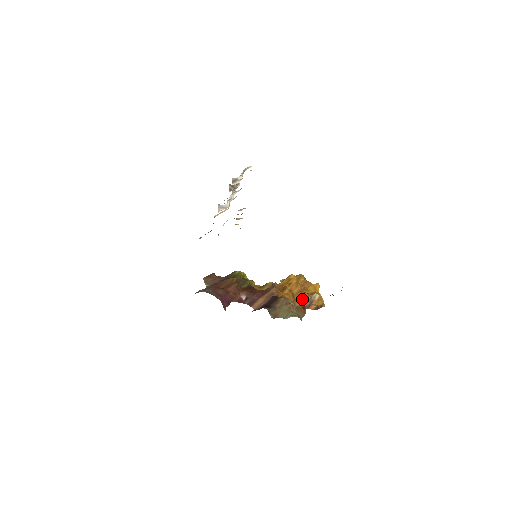
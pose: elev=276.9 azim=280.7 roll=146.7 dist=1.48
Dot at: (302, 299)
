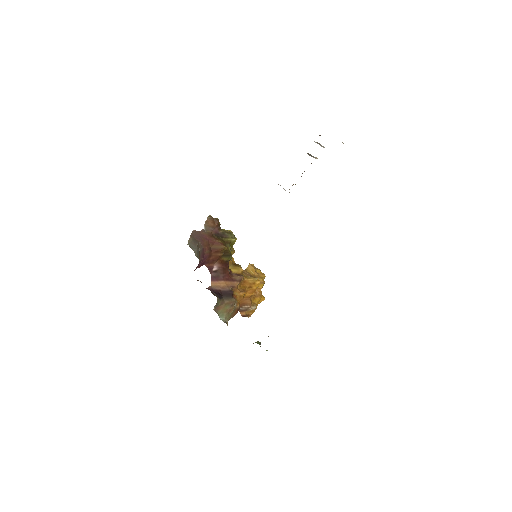
Dot at: (244, 303)
